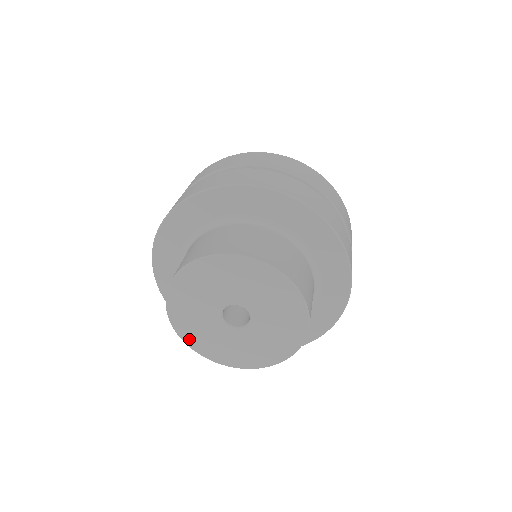
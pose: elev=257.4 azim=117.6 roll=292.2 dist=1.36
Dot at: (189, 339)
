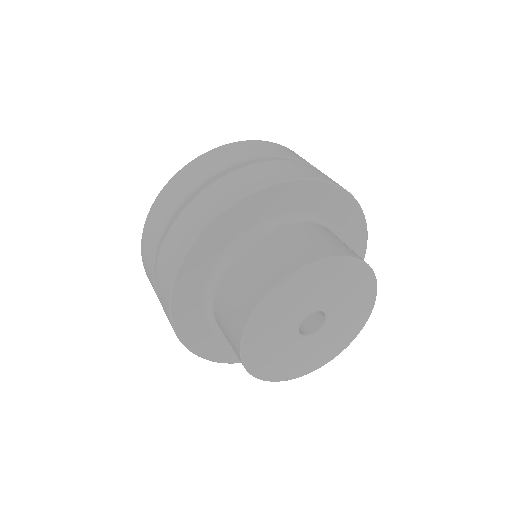
Dot at: (251, 357)
